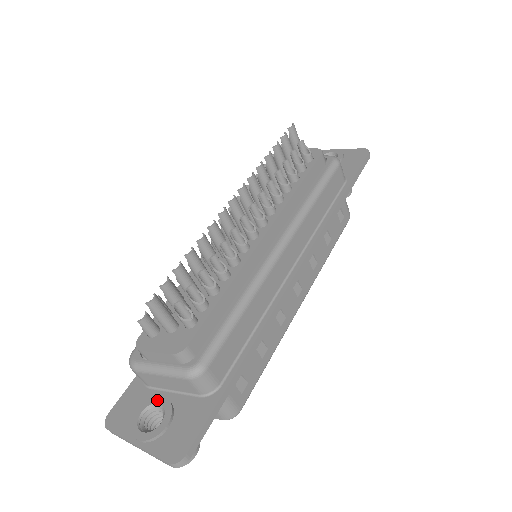
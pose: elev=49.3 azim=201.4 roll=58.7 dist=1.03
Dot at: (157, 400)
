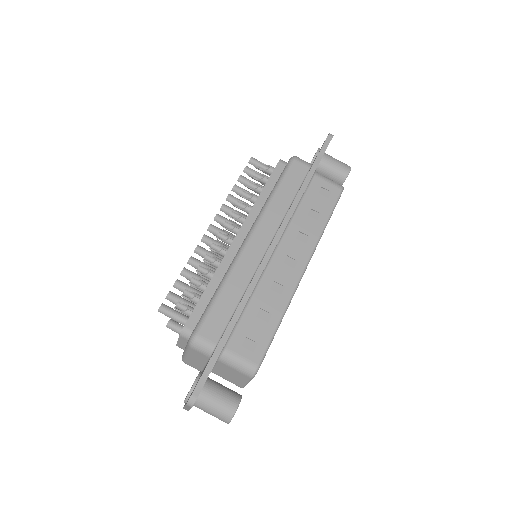
Dot at: occluded
